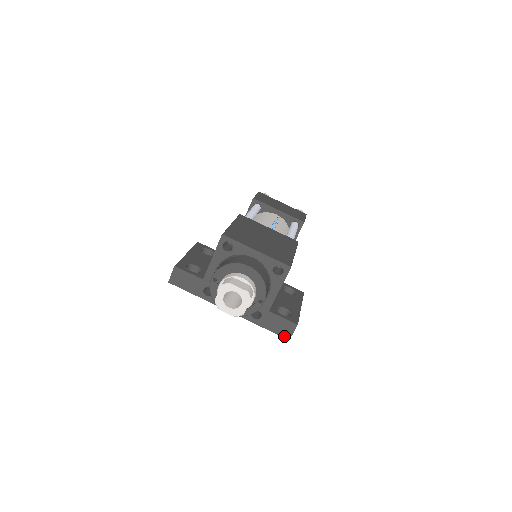
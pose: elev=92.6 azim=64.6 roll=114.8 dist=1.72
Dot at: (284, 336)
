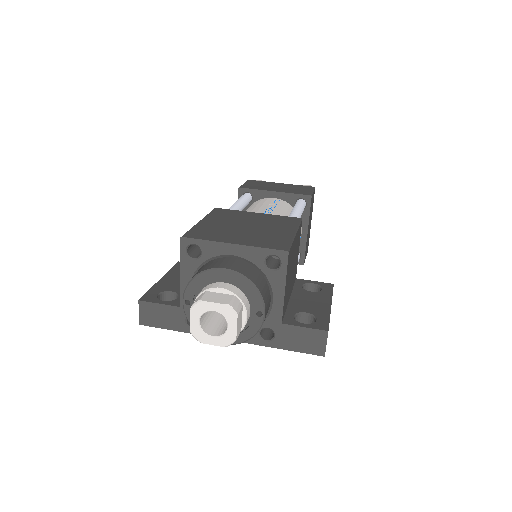
Dot at: (315, 353)
